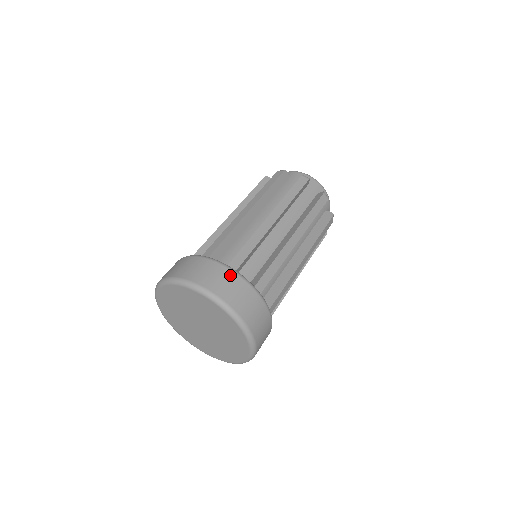
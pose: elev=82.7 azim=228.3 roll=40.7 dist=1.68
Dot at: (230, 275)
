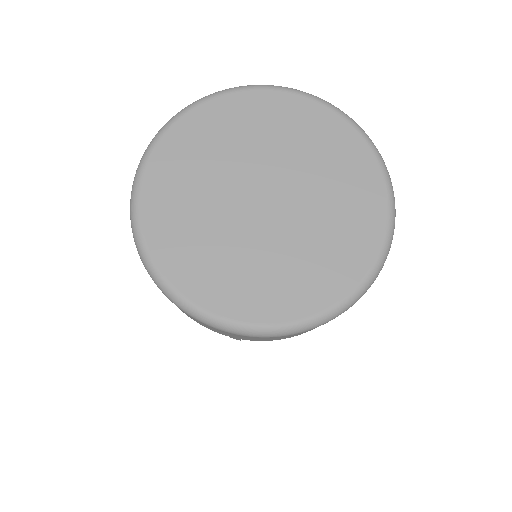
Dot at: occluded
